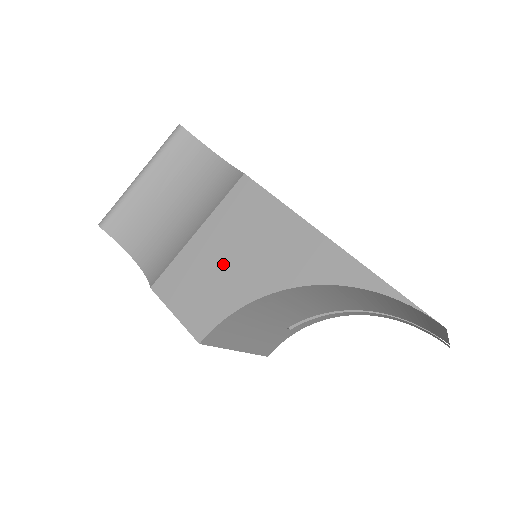
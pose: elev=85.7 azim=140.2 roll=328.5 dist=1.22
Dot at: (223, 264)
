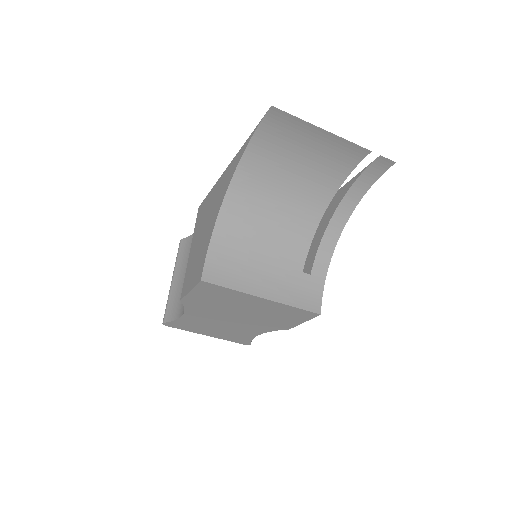
Dot at: (200, 241)
